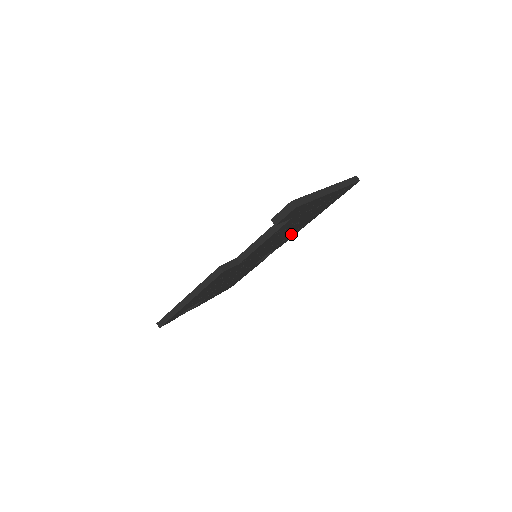
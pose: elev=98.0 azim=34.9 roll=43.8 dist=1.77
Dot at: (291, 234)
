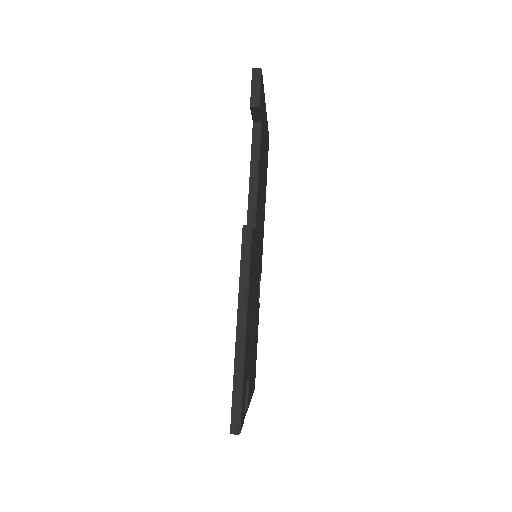
Dot at: (262, 229)
